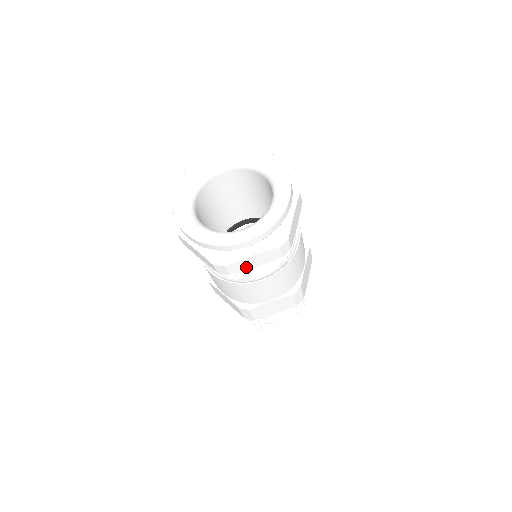
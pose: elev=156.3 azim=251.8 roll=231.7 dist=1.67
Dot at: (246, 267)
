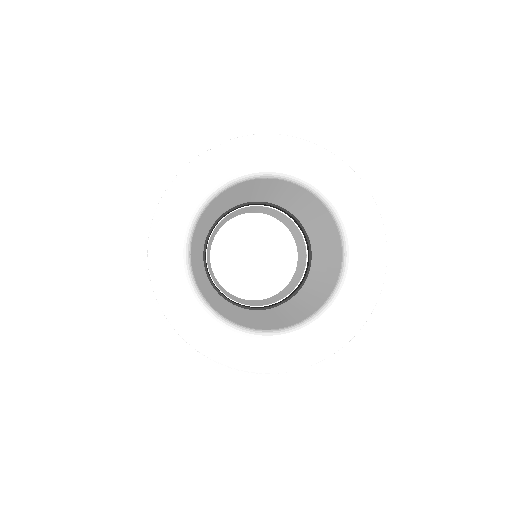
Dot at: occluded
